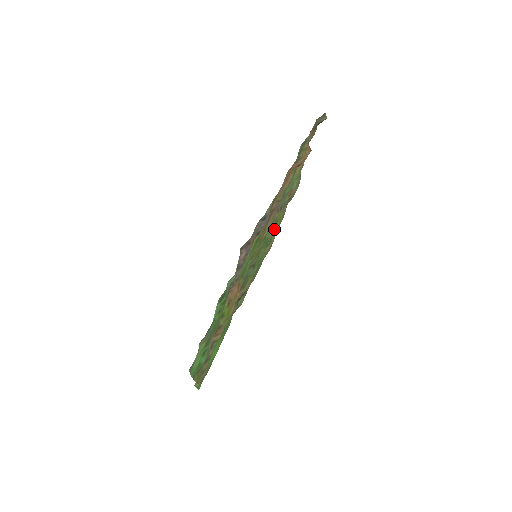
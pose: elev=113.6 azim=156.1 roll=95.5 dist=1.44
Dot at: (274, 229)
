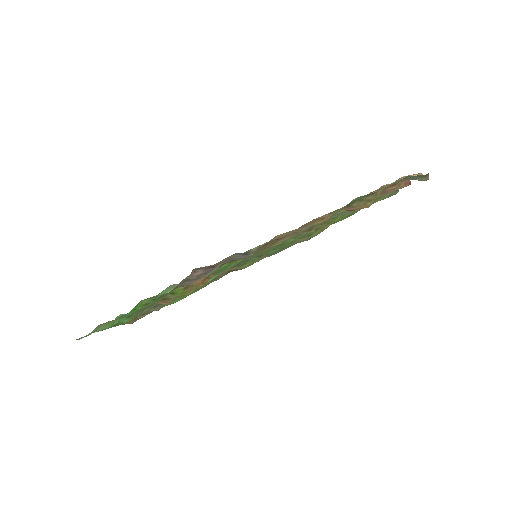
Dot at: (321, 227)
